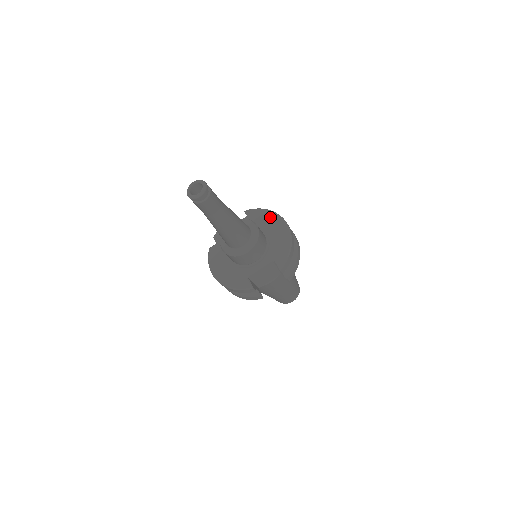
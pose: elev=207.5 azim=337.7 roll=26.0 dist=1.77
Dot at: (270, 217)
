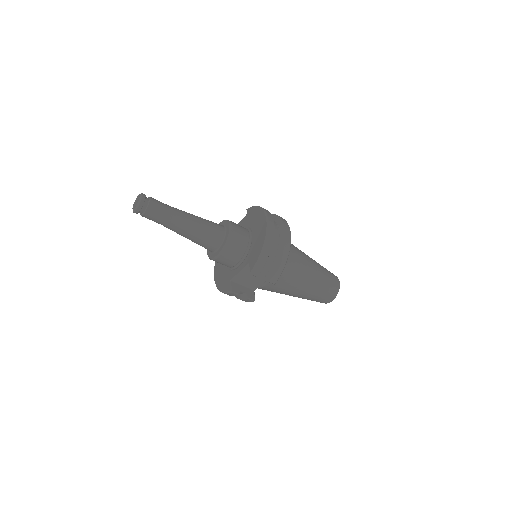
Dot at: (259, 215)
